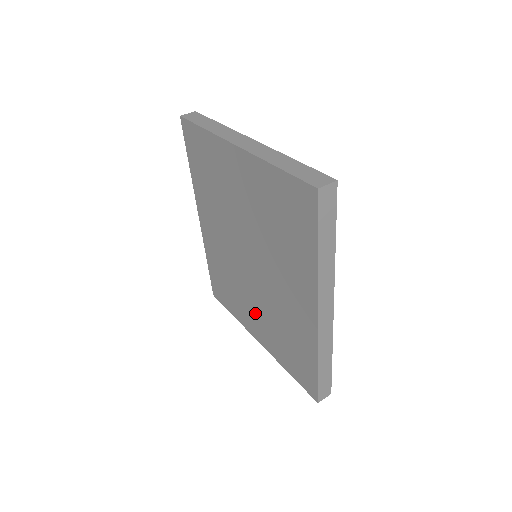
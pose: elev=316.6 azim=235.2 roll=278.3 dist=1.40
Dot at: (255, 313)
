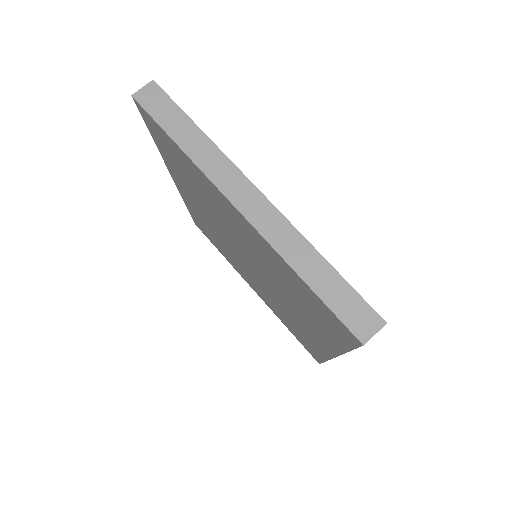
Dot at: (252, 282)
